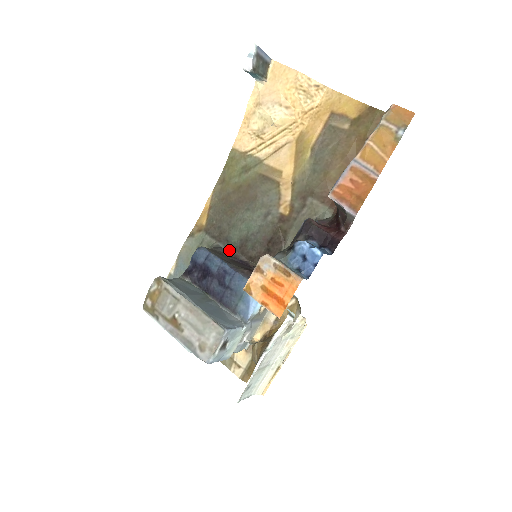
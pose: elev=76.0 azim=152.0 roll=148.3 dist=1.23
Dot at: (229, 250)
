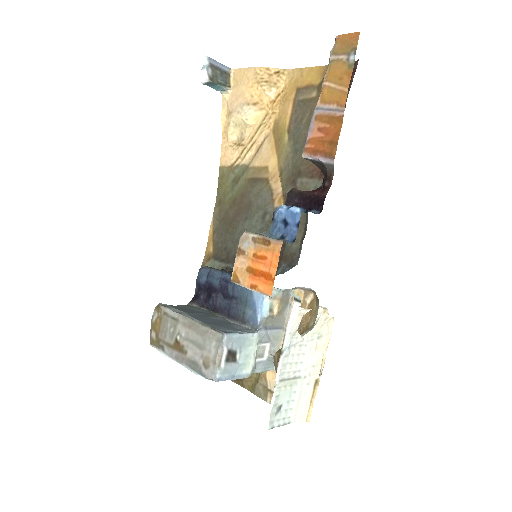
Dot at: occluded
